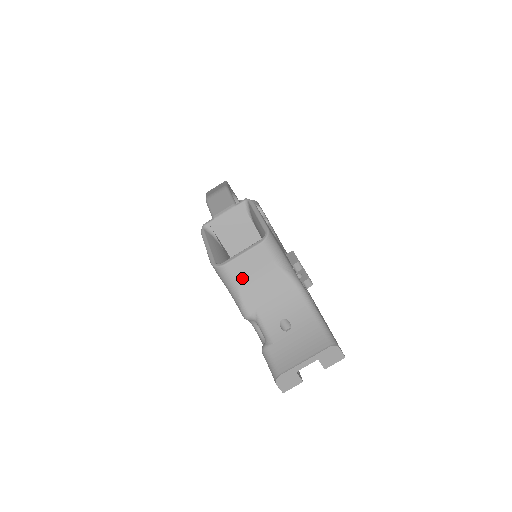
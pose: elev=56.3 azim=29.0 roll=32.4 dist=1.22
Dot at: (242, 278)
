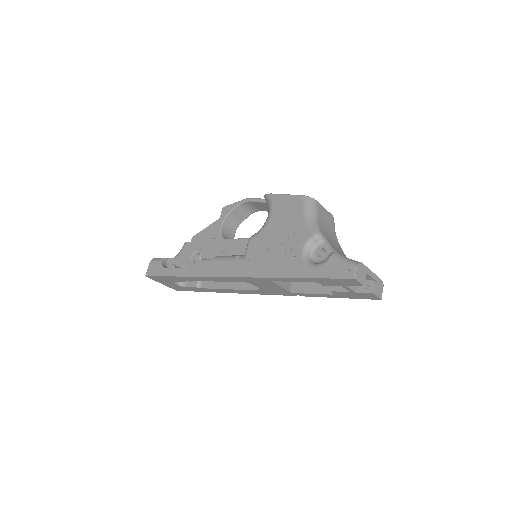
Dot at: (321, 217)
